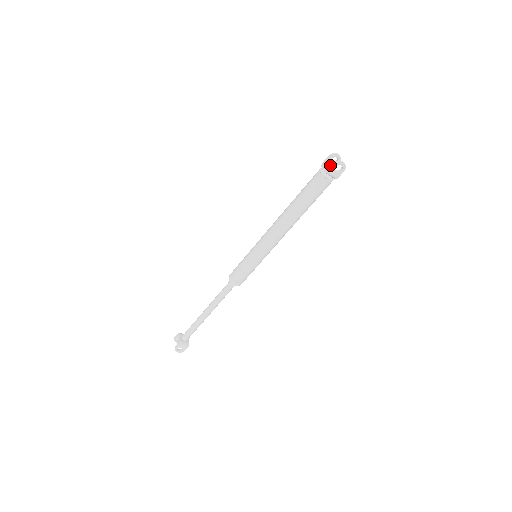
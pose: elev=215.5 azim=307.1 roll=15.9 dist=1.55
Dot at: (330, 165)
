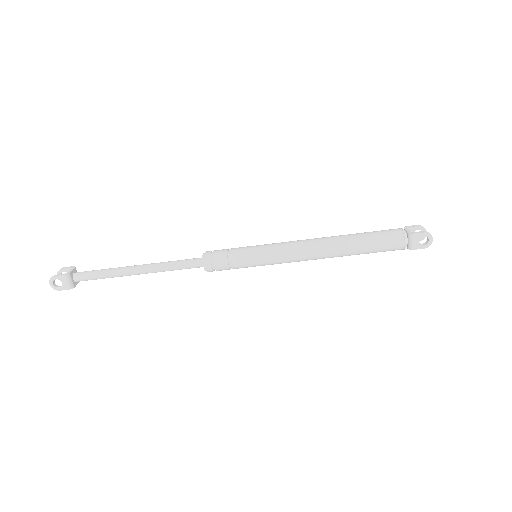
Dot at: occluded
